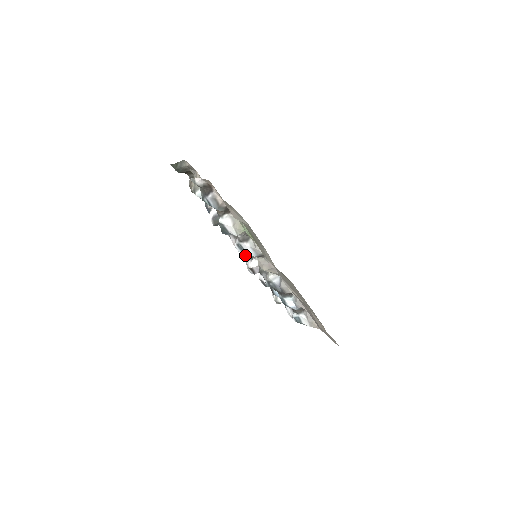
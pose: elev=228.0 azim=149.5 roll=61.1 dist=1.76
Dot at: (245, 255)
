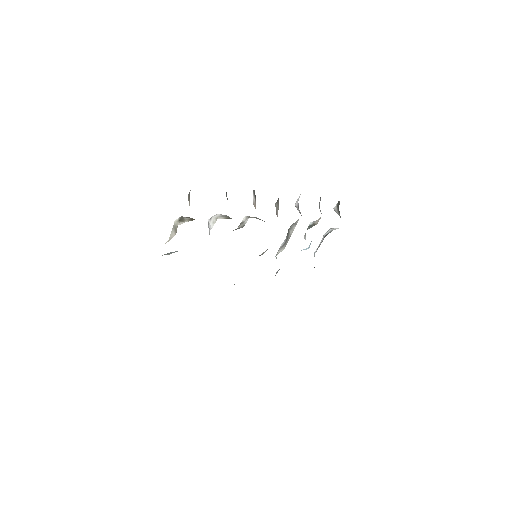
Dot at: occluded
